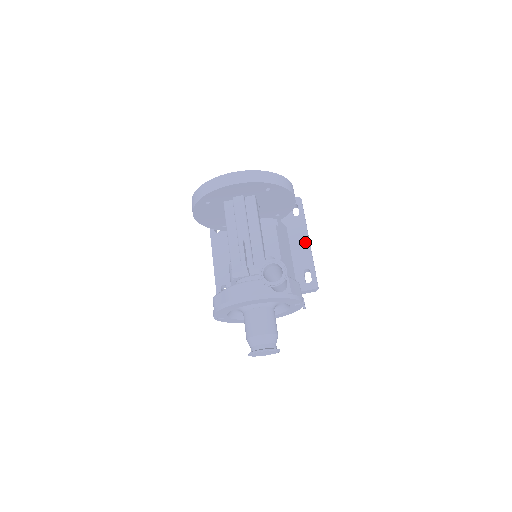
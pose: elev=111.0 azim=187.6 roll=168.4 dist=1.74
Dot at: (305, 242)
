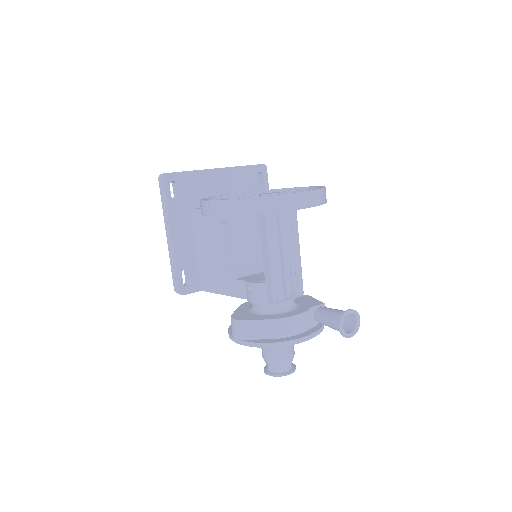
Dot at: occluded
